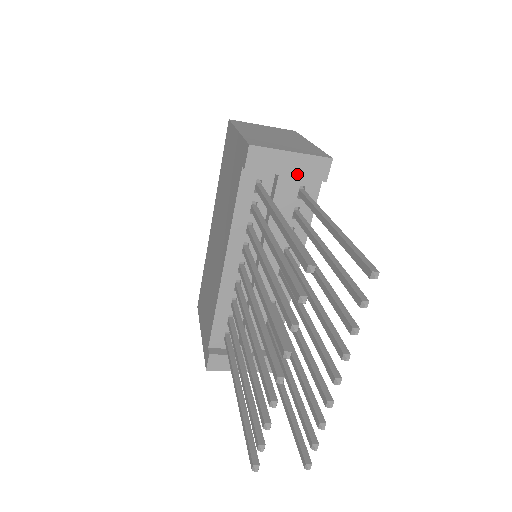
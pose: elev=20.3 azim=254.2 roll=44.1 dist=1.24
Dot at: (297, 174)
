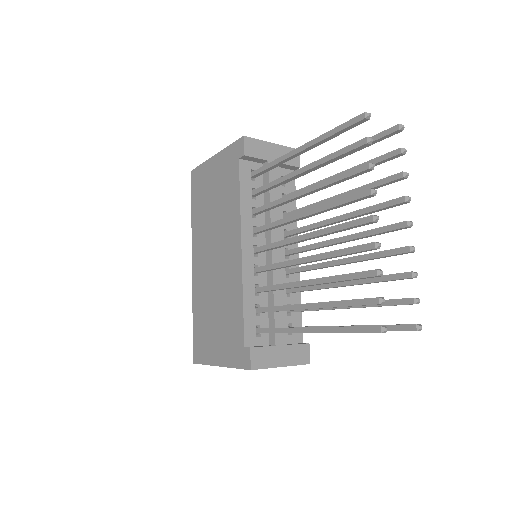
Dot at: occluded
